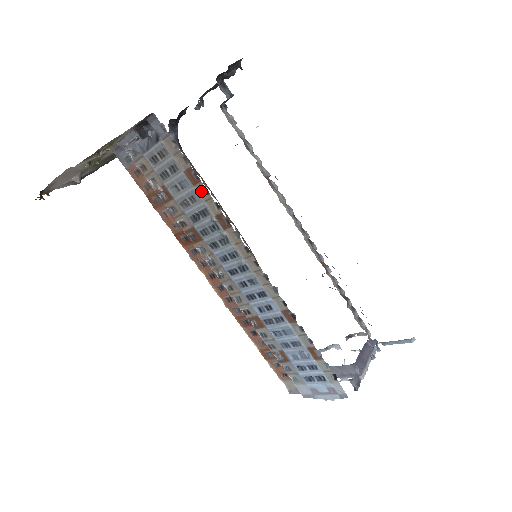
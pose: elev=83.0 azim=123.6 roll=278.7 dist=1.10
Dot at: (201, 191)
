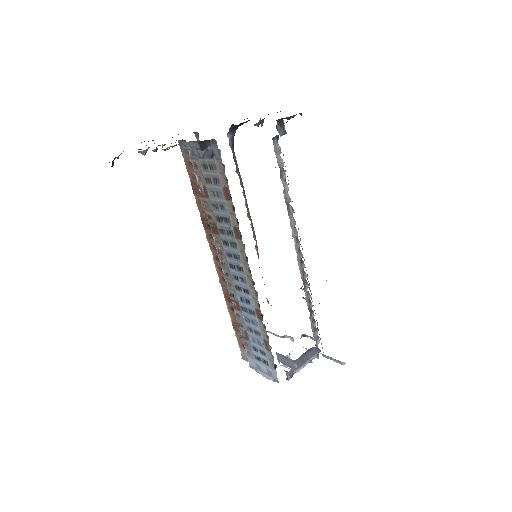
Dot at: (230, 206)
